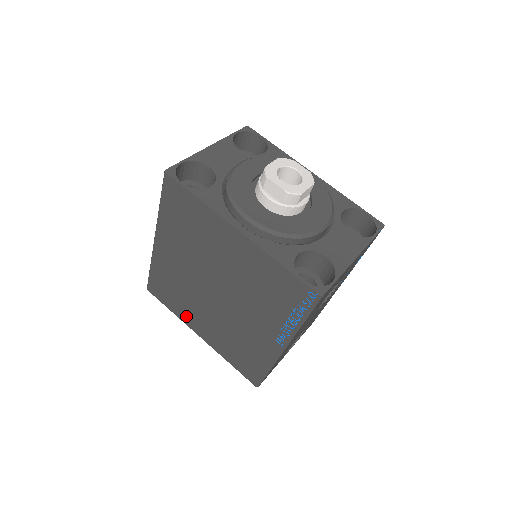
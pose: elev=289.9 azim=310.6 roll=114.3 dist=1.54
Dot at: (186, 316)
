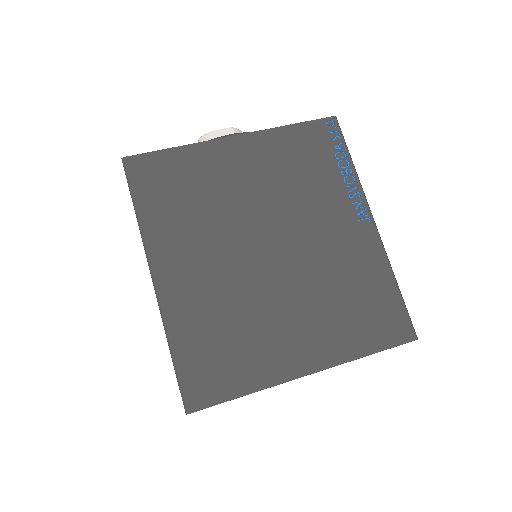
Dot at: (269, 363)
